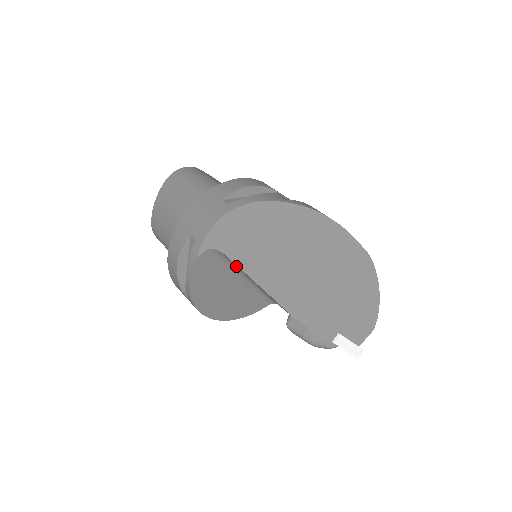
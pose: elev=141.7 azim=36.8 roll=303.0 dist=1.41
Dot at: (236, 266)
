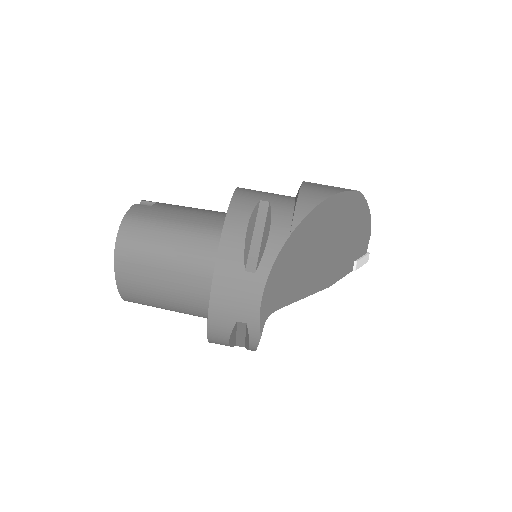
Dot at: occluded
